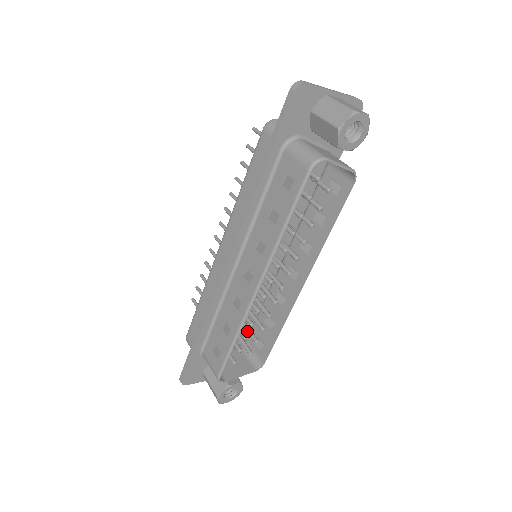
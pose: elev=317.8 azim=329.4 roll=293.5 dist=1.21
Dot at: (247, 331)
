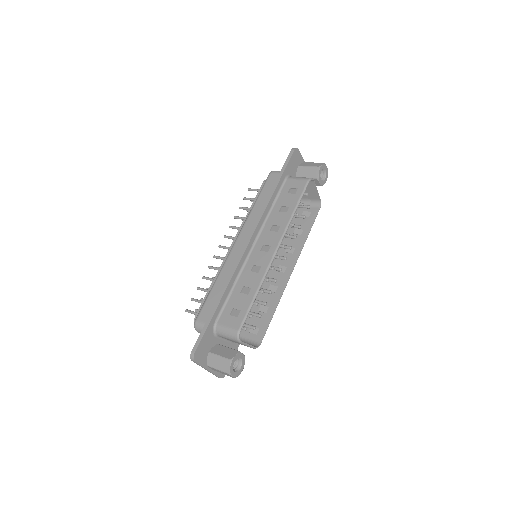
Dot at: (249, 312)
